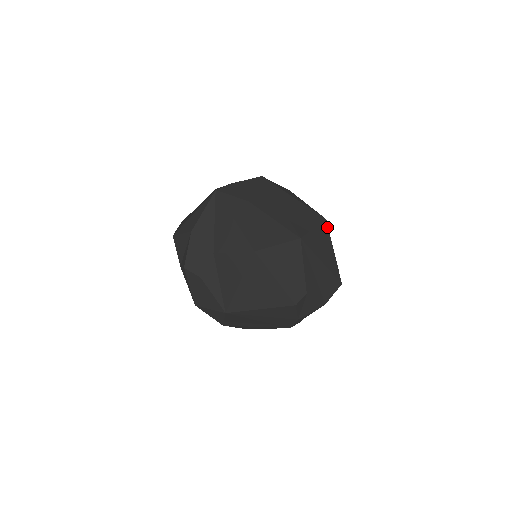
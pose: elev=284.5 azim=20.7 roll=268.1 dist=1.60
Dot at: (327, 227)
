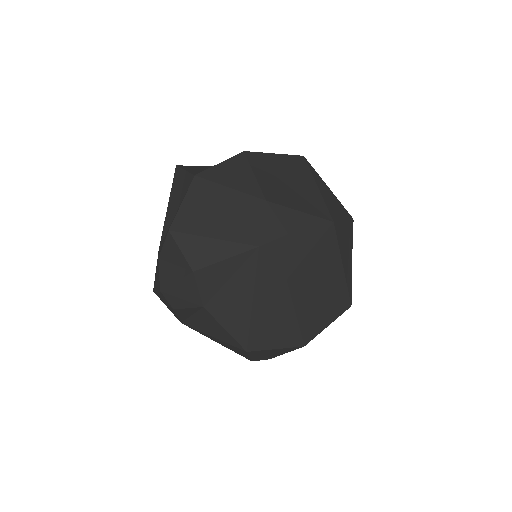
Dot at: occluded
